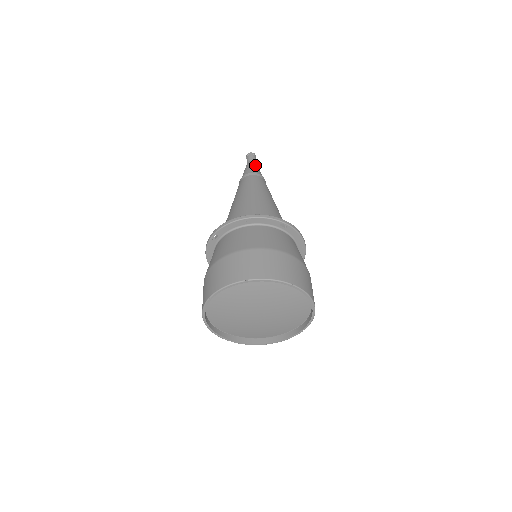
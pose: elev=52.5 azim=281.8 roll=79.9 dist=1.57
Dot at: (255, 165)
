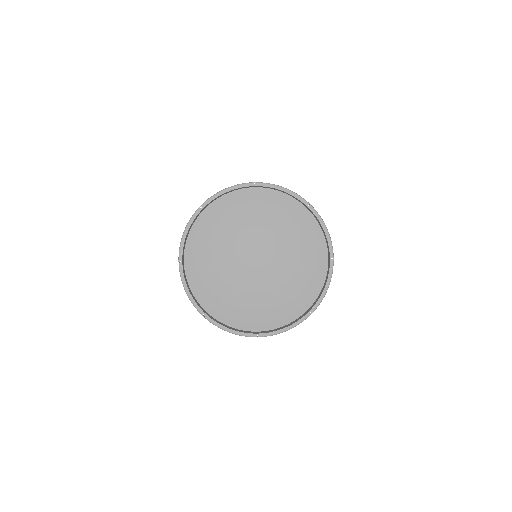
Dot at: occluded
